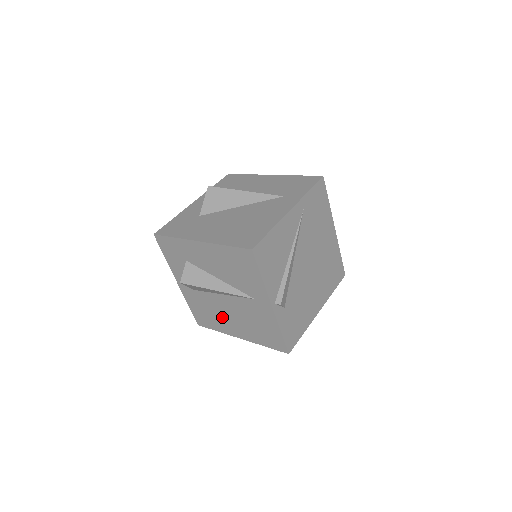
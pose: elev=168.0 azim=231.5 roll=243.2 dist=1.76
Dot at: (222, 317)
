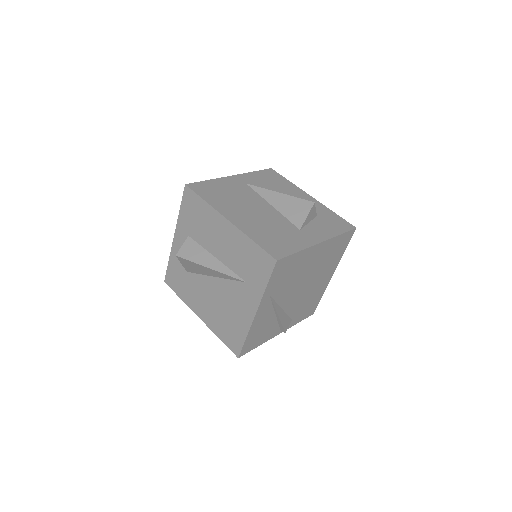
Dot at: occluded
